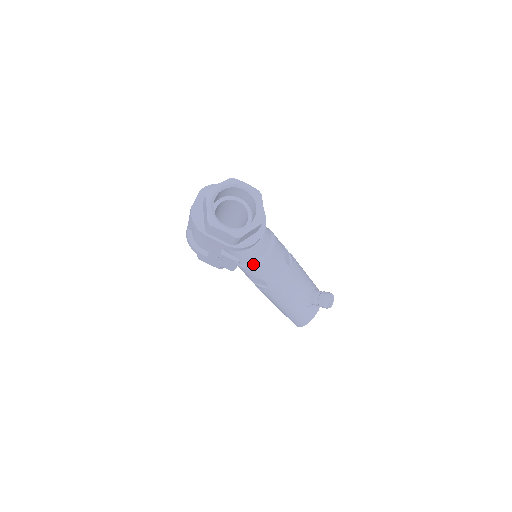
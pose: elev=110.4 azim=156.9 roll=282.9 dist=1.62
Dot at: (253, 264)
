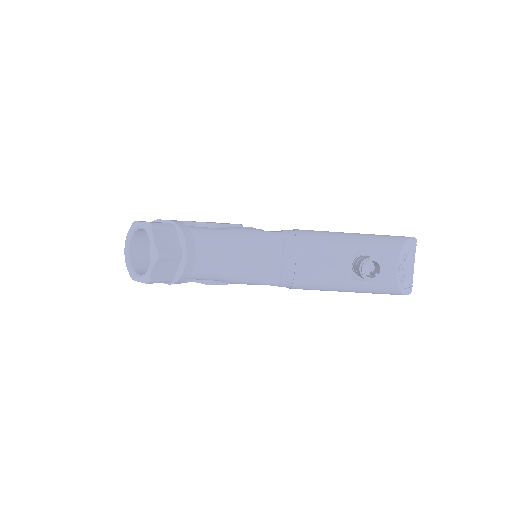
Dot at: (225, 279)
